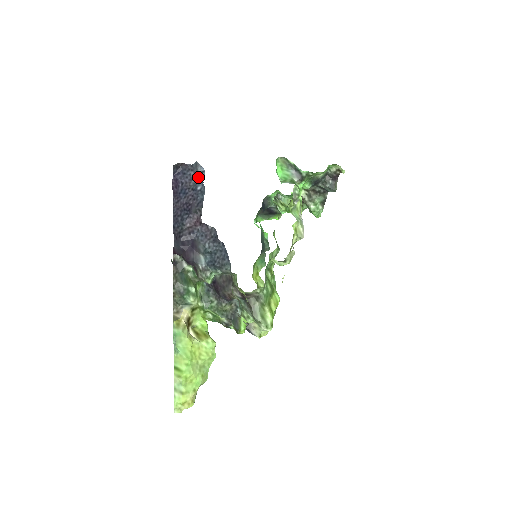
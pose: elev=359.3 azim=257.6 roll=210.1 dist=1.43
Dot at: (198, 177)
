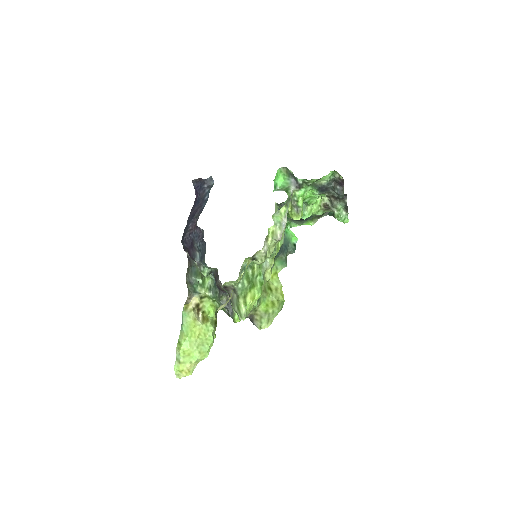
Dot at: (209, 189)
